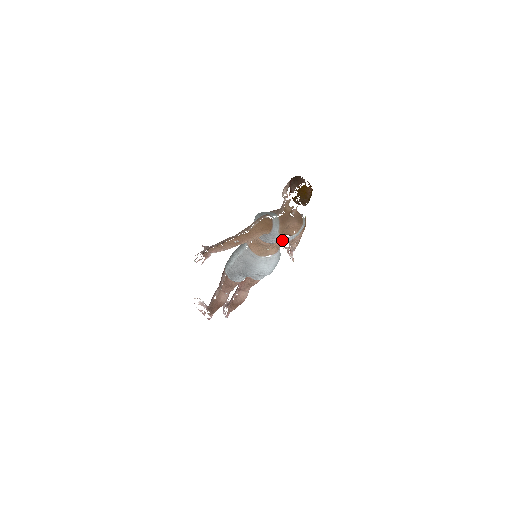
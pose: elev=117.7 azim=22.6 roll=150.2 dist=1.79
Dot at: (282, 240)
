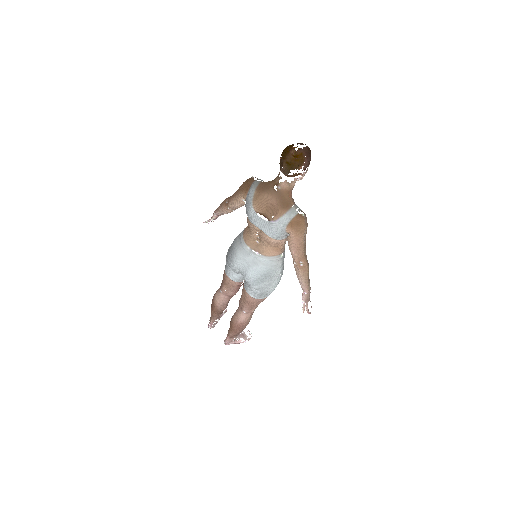
Dot at: (261, 223)
